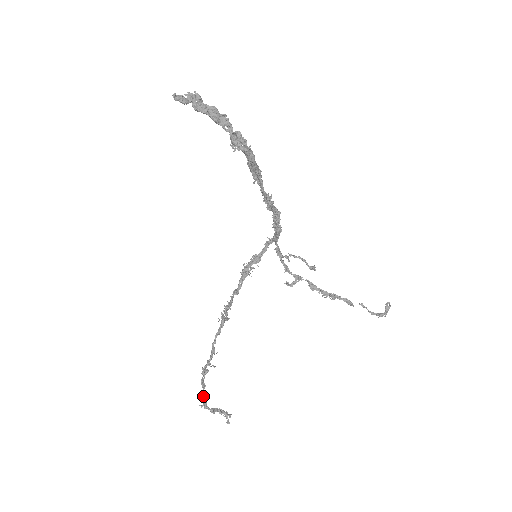
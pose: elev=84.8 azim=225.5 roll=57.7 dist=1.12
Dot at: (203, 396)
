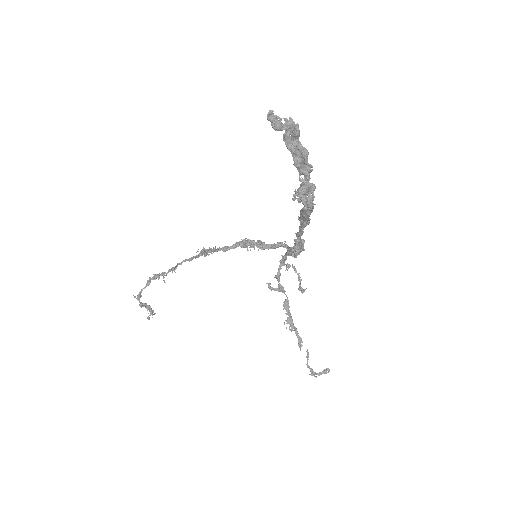
Dot at: occluded
